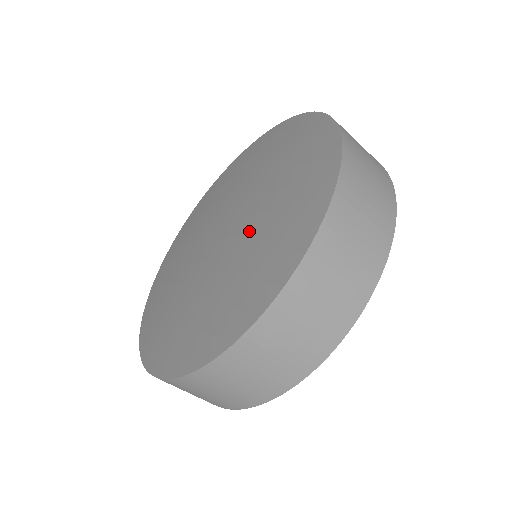
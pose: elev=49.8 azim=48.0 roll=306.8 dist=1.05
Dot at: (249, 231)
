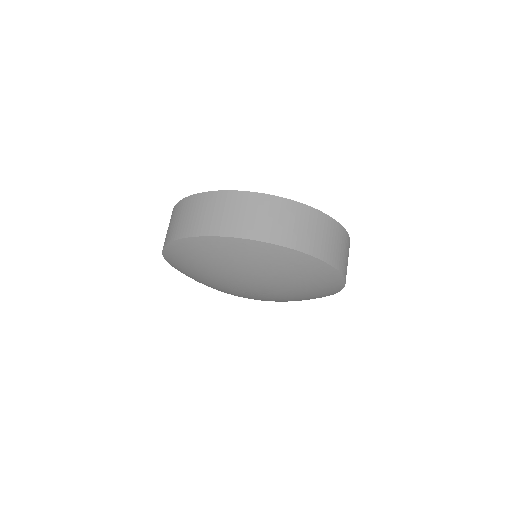
Dot at: occluded
